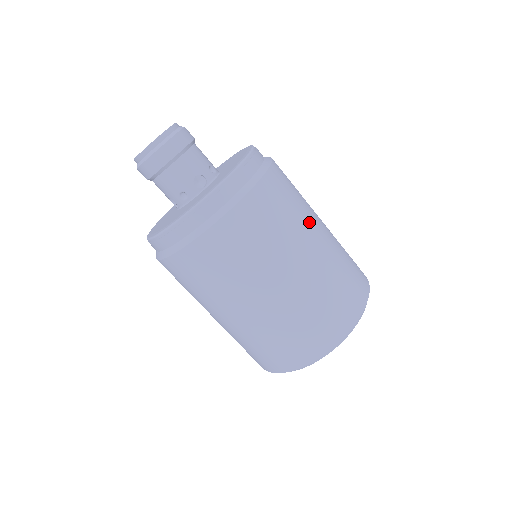
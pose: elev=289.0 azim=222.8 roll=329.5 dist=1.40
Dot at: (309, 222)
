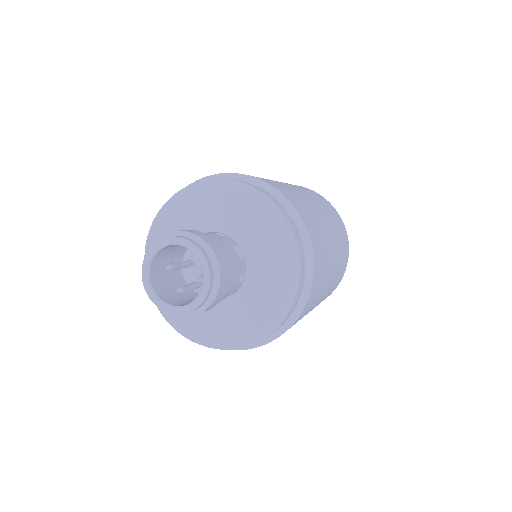
Dot at: (322, 294)
